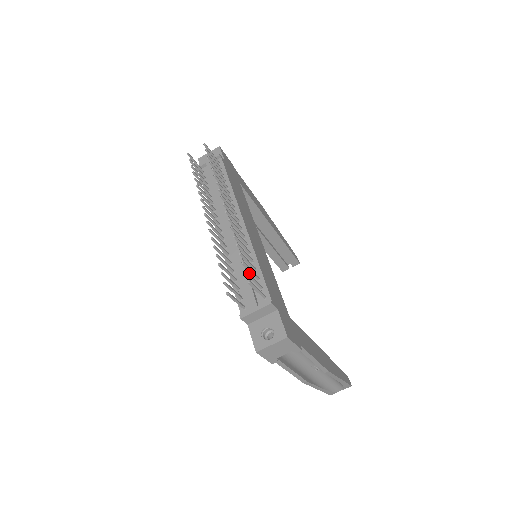
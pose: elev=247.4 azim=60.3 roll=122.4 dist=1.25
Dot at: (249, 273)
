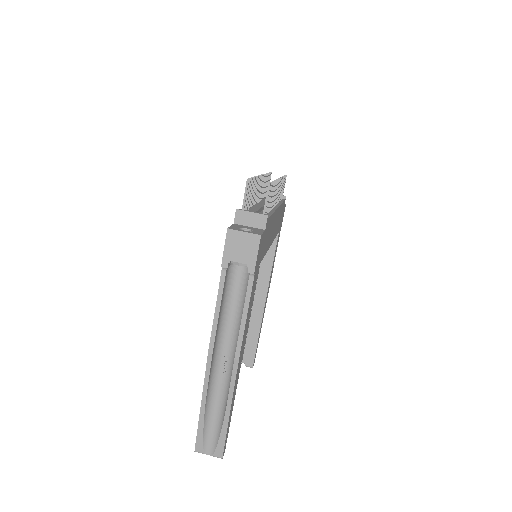
Dot at: (271, 188)
